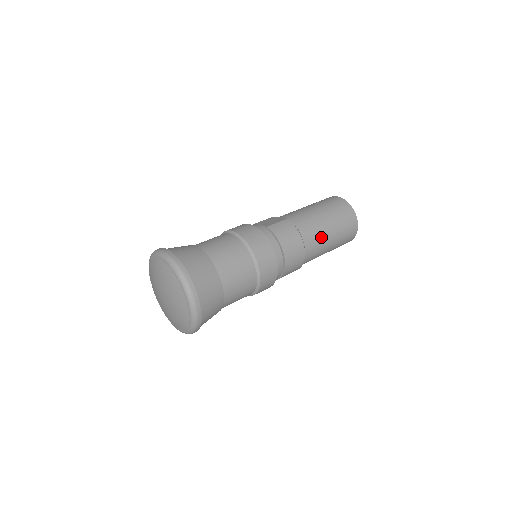
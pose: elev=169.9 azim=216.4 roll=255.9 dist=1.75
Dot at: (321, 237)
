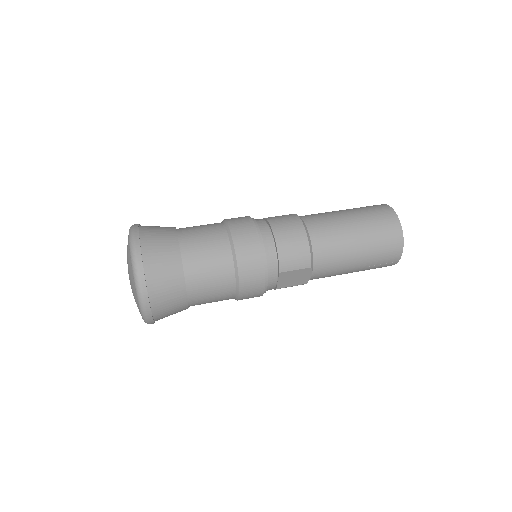
Dot at: (334, 223)
